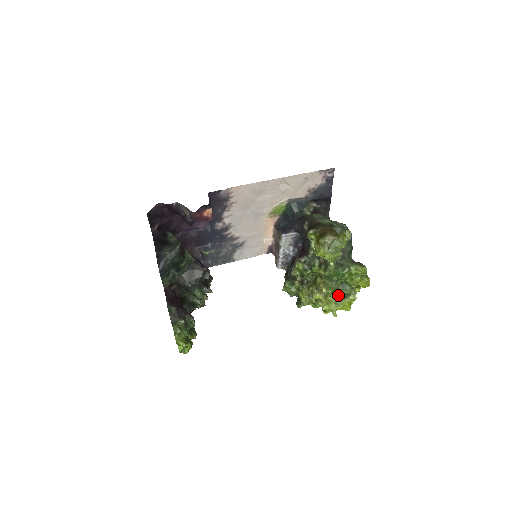
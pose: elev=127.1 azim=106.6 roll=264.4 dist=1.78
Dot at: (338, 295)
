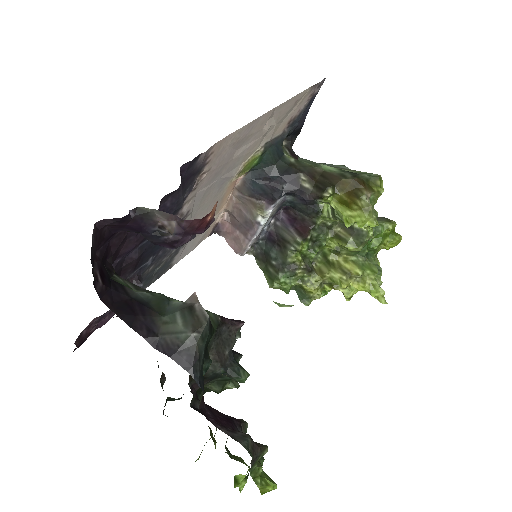
Dot at: occluded
